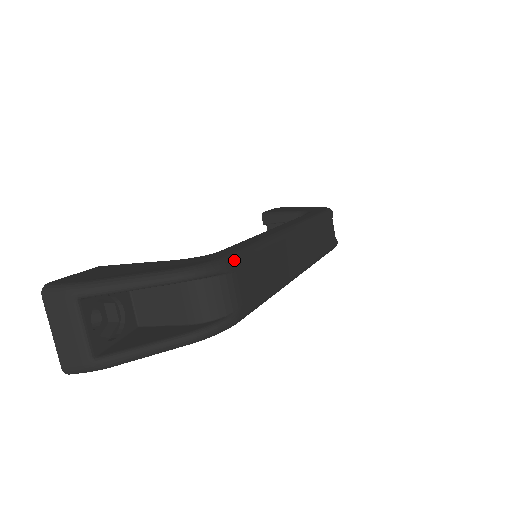
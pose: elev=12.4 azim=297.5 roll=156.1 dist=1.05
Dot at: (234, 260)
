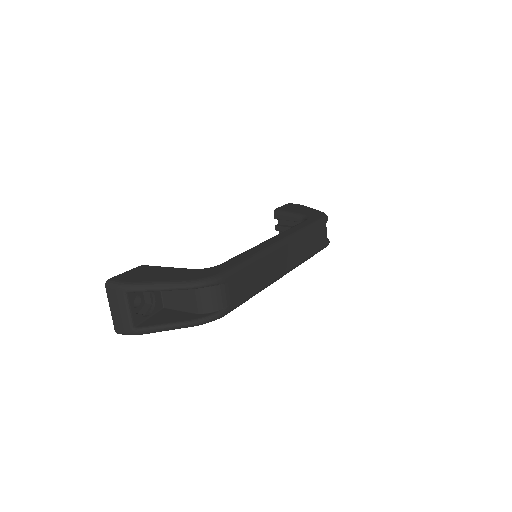
Dot at: (227, 275)
